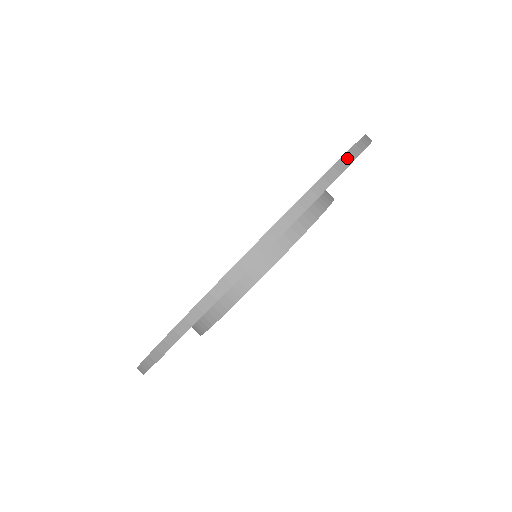
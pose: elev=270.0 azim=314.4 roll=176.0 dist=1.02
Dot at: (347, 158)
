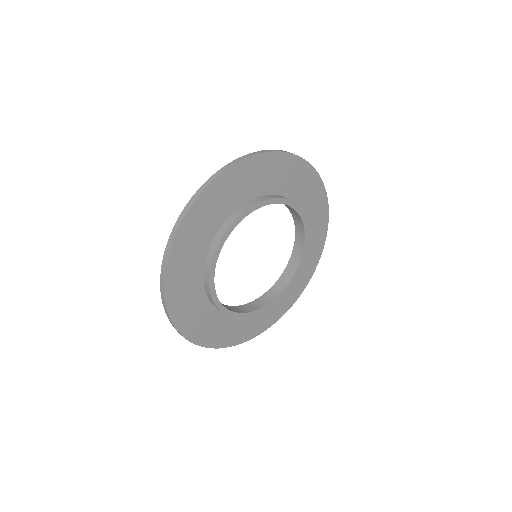
Dot at: (293, 154)
